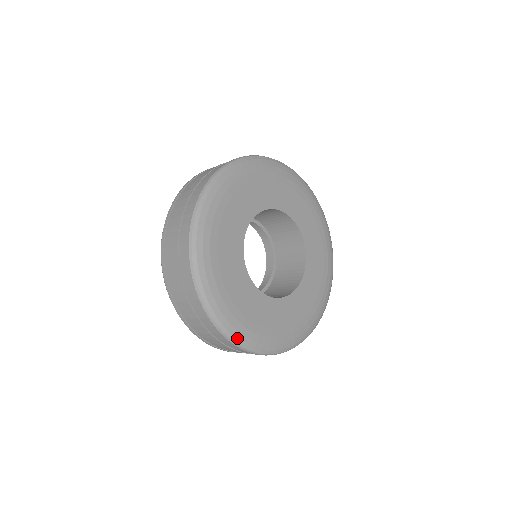
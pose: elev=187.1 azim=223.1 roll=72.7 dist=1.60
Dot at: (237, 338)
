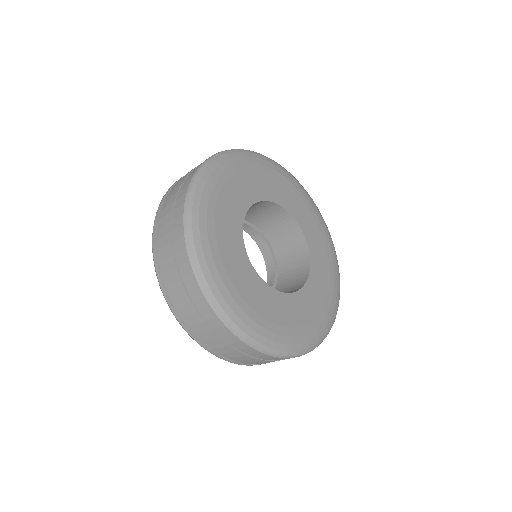
Dot at: (236, 324)
